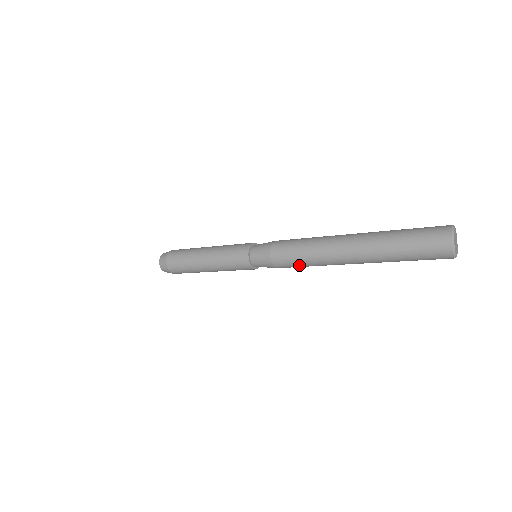
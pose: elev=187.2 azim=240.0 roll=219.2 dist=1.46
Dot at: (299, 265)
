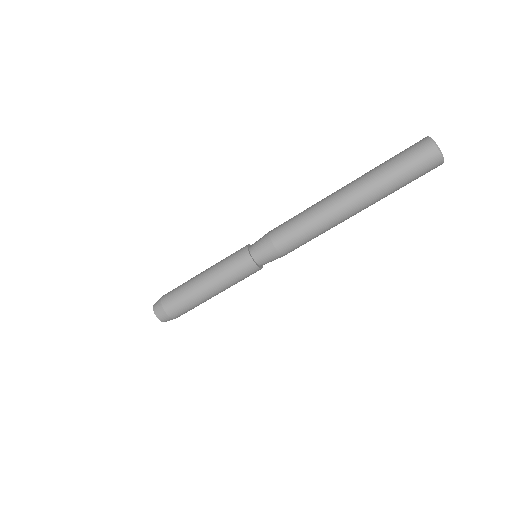
Dot at: (299, 232)
